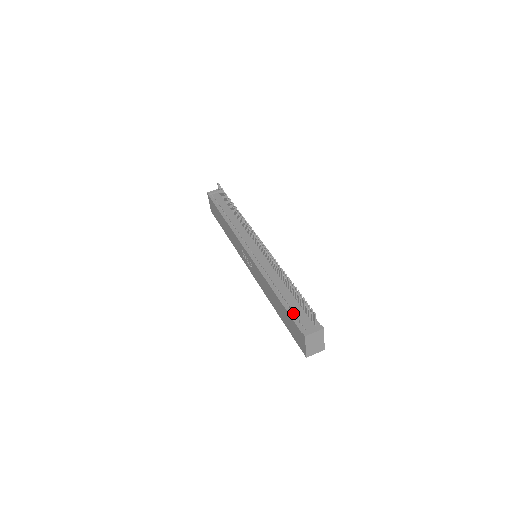
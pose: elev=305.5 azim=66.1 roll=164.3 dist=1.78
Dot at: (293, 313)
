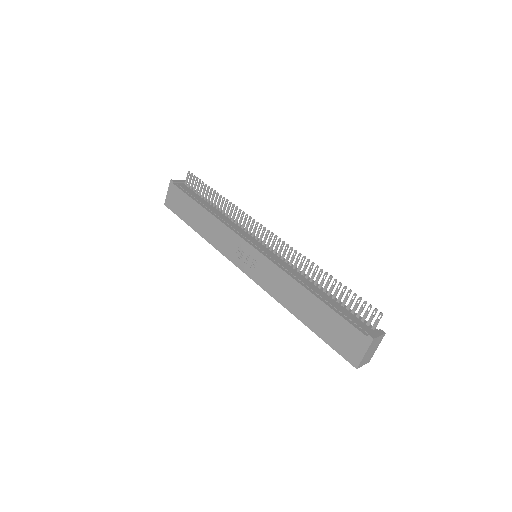
Dot at: (343, 315)
